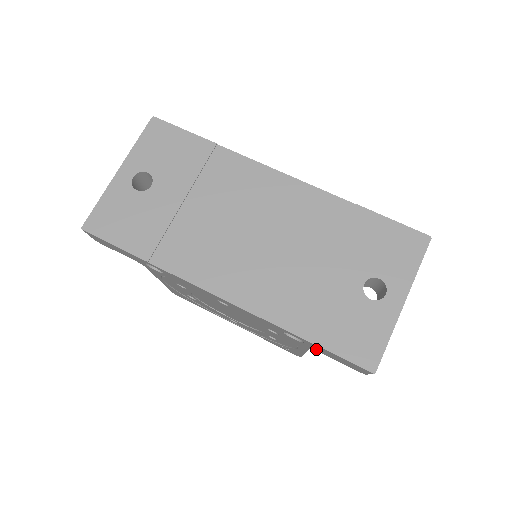
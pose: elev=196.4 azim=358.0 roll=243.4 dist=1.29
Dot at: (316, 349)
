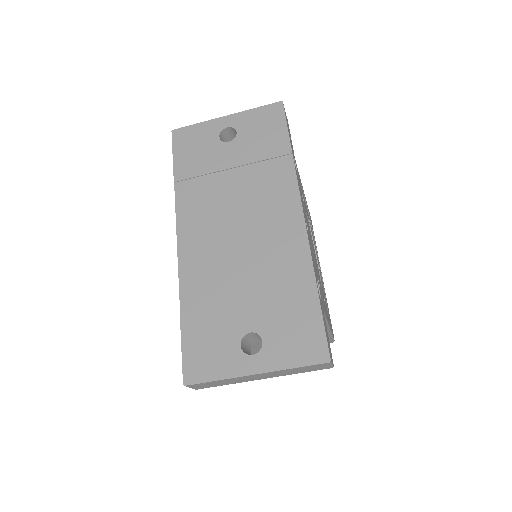
Dot at: occluded
